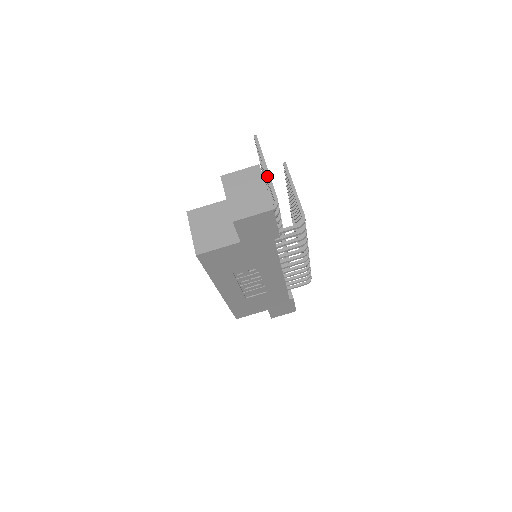
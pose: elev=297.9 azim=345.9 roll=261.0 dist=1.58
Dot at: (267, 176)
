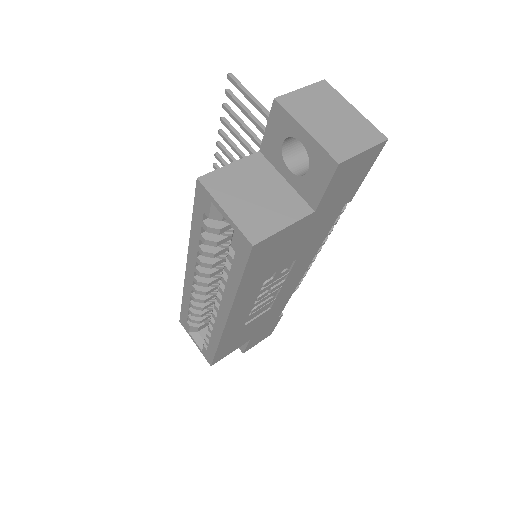
Dot at: occluded
